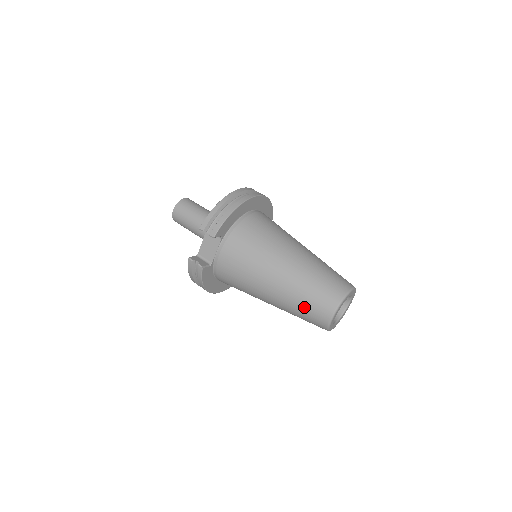
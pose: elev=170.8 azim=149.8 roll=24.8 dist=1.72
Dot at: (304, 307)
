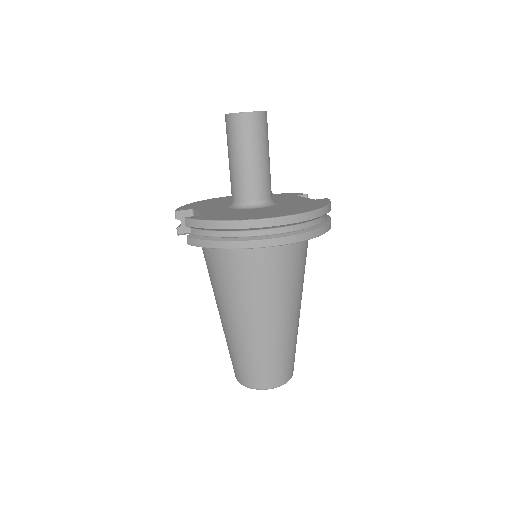
Dot at: occluded
